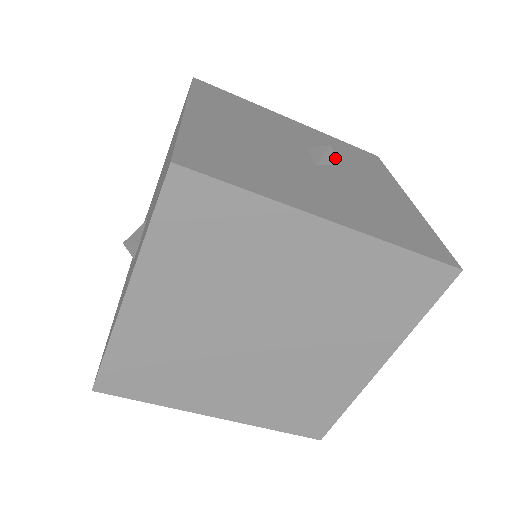
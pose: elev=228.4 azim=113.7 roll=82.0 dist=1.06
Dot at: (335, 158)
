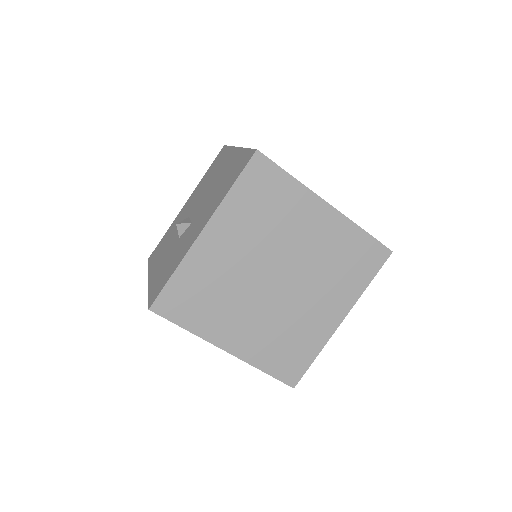
Dot at: occluded
